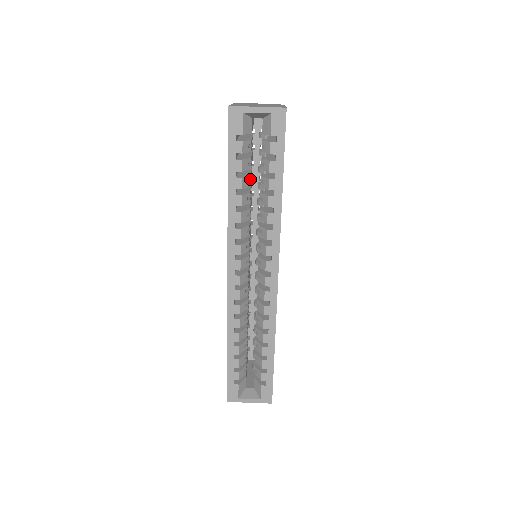
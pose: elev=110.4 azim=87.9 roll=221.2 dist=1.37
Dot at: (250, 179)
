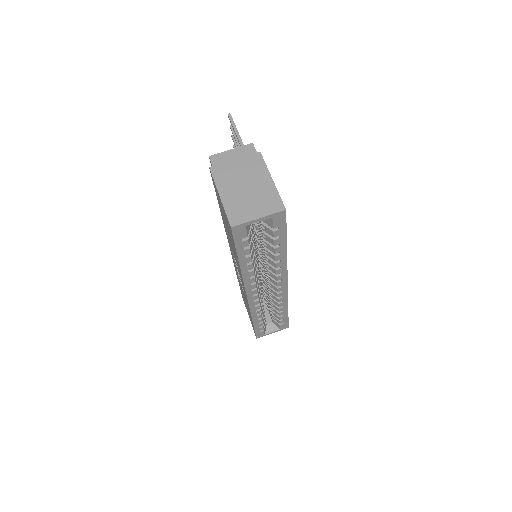
Dot at: occluded
